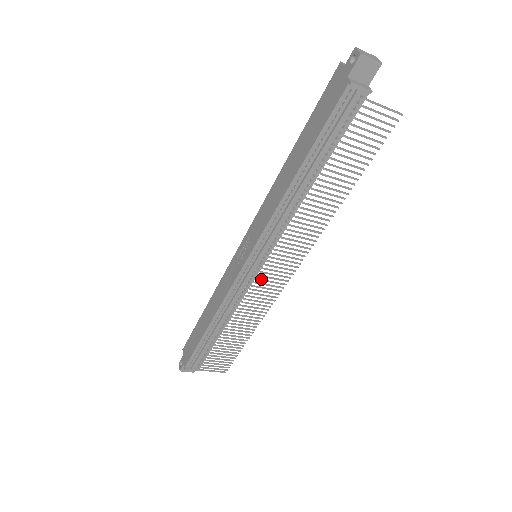
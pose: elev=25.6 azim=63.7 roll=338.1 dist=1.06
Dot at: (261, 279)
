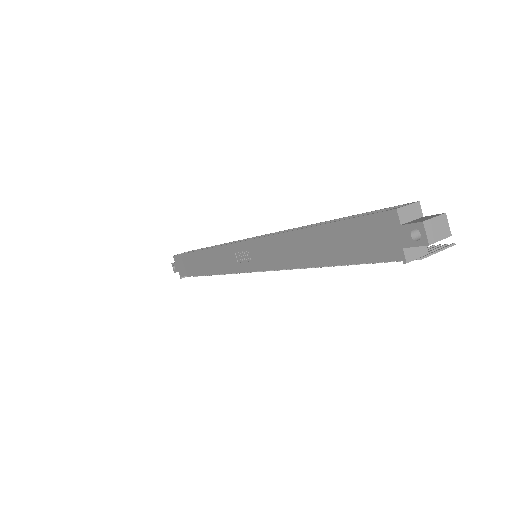
Dot at: occluded
